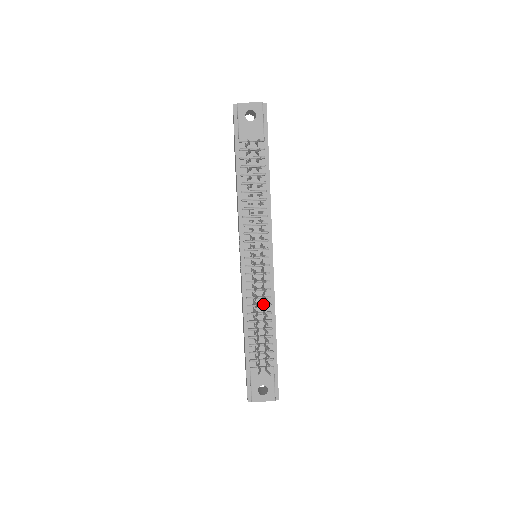
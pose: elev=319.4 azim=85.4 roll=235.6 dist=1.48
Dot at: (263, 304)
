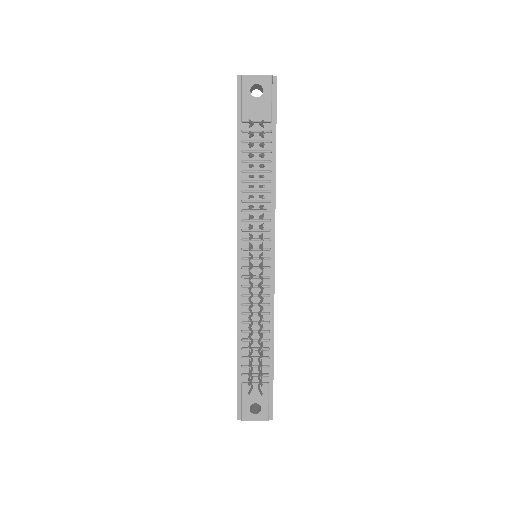
Dot at: (259, 314)
